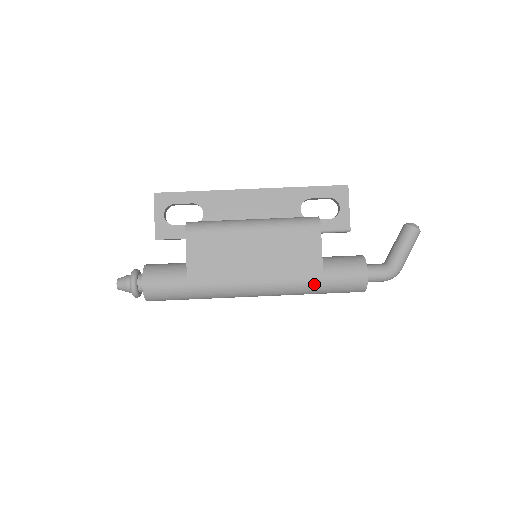
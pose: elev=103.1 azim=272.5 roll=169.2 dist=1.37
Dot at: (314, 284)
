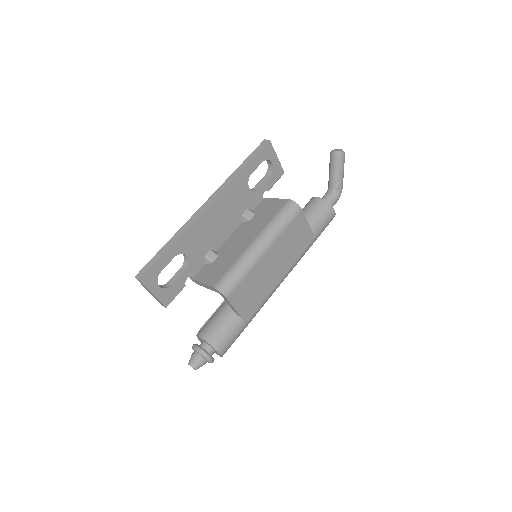
Dot at: occluded
